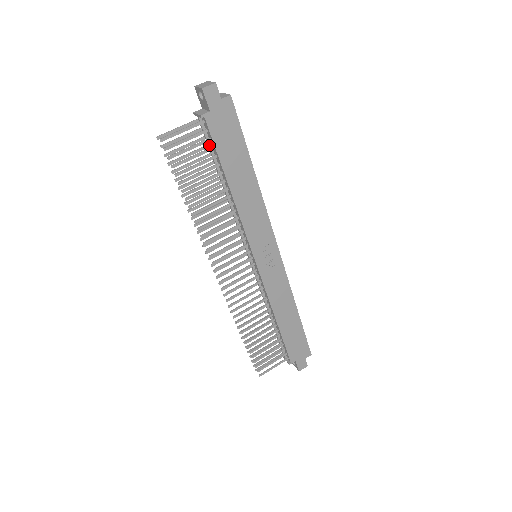
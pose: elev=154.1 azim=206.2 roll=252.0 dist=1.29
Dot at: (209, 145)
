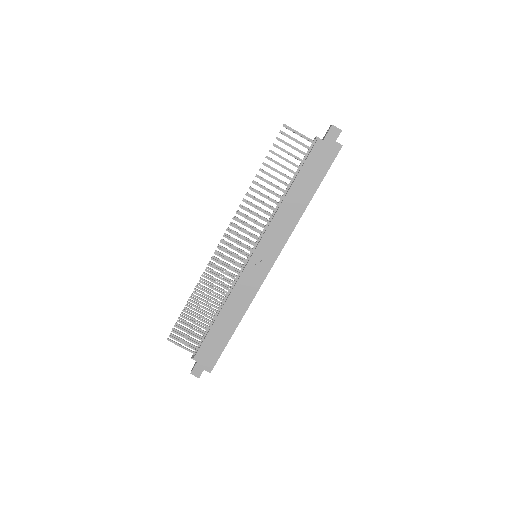
Dot at: (304, 159)
